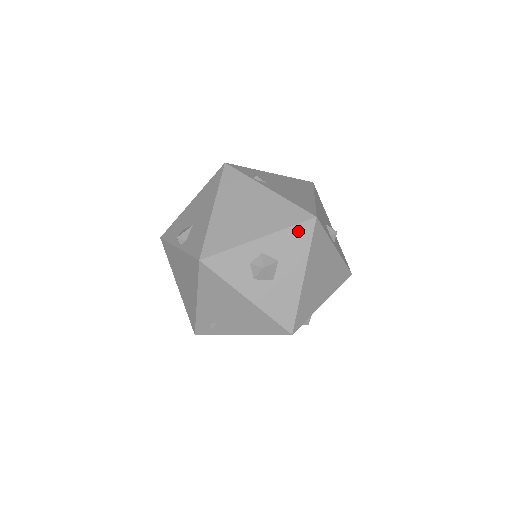
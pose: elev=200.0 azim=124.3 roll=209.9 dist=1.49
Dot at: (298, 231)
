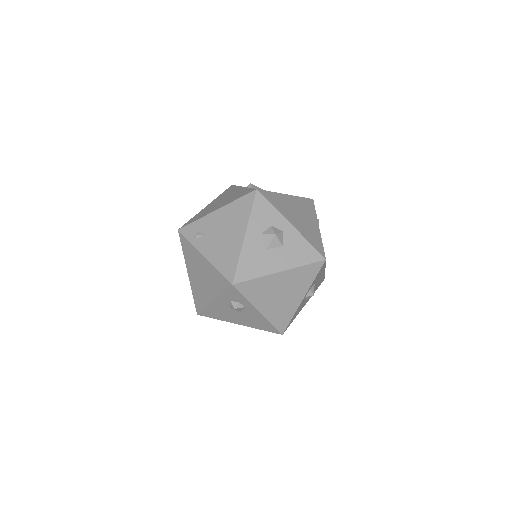
Dot at: (310, 251)
